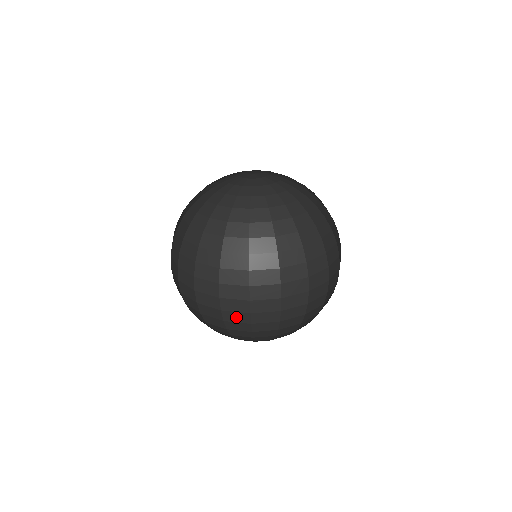
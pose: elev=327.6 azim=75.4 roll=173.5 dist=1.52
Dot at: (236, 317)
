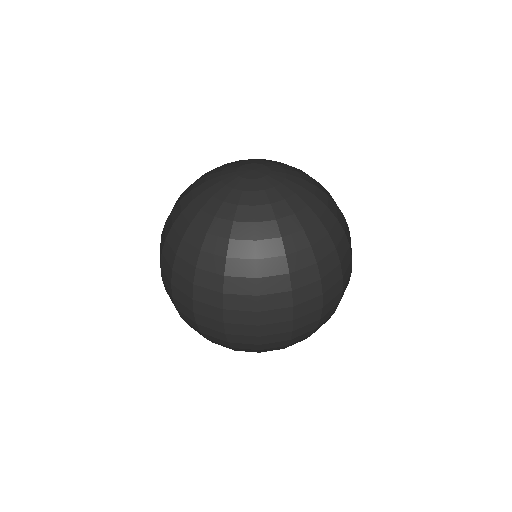
Dot at: (242, 339)
